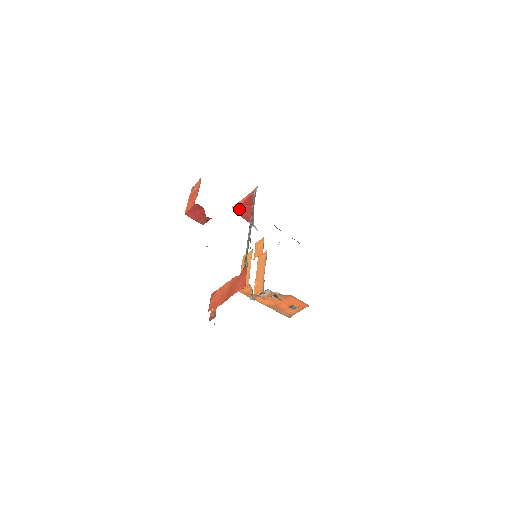
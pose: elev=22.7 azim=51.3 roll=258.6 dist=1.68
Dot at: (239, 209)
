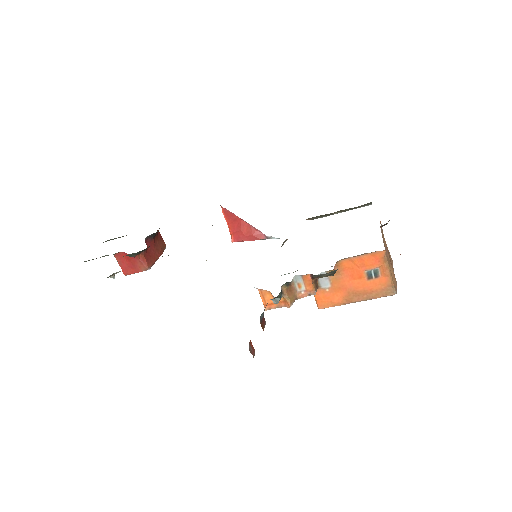
Dot at: (236, 236)
